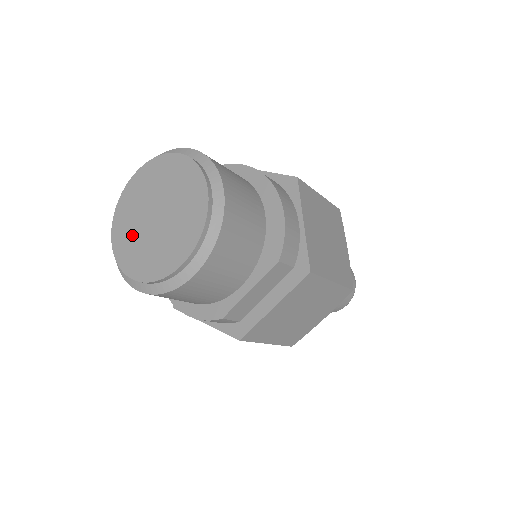
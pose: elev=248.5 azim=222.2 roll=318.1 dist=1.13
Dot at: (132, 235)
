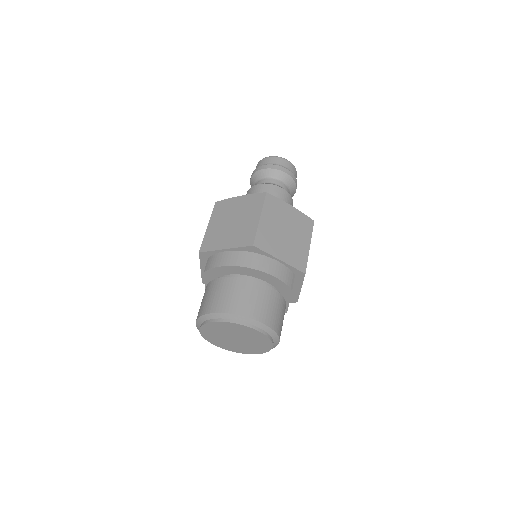
Dot at: (231, 345)
